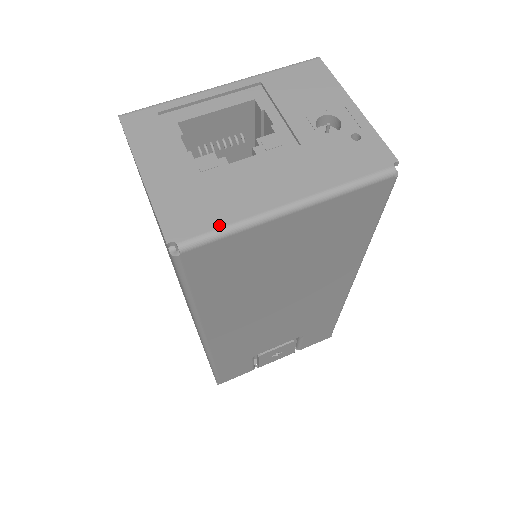
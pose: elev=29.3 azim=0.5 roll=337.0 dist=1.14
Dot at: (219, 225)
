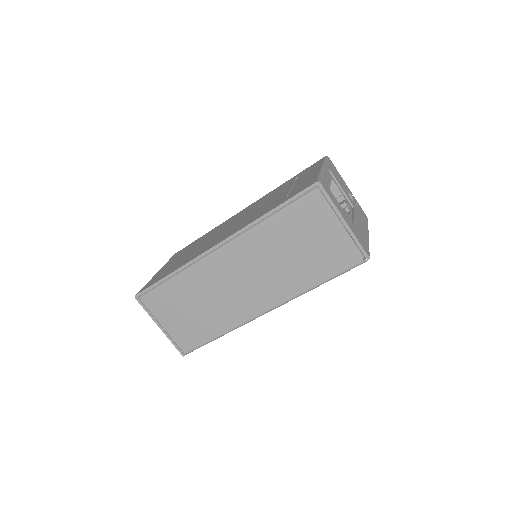
Dot at: (368, 247)
